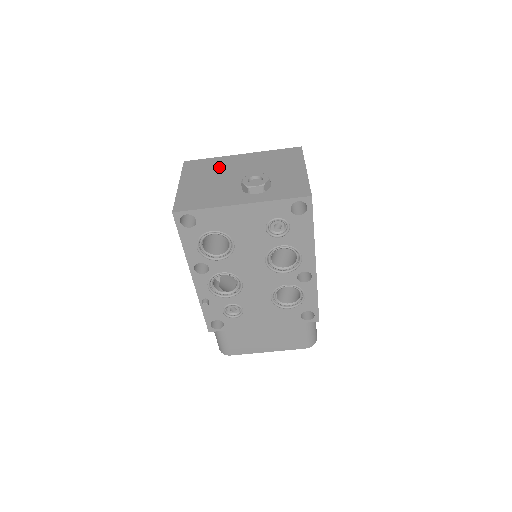
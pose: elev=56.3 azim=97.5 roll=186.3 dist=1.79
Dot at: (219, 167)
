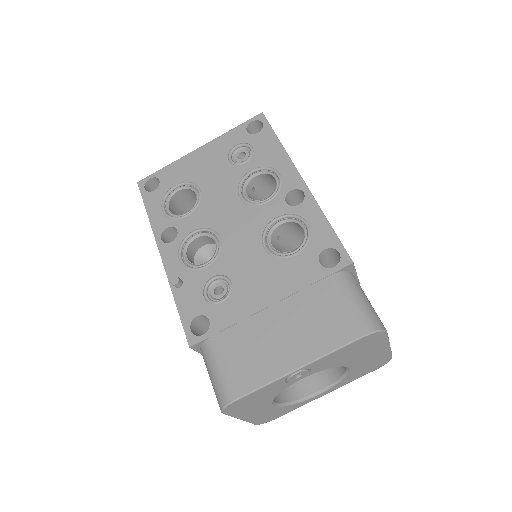
Dot at: occluded
